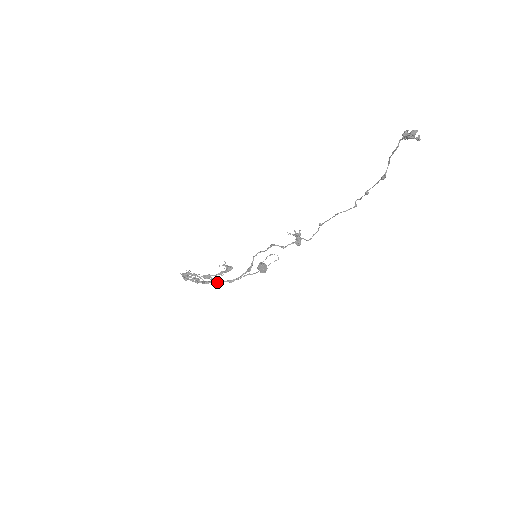
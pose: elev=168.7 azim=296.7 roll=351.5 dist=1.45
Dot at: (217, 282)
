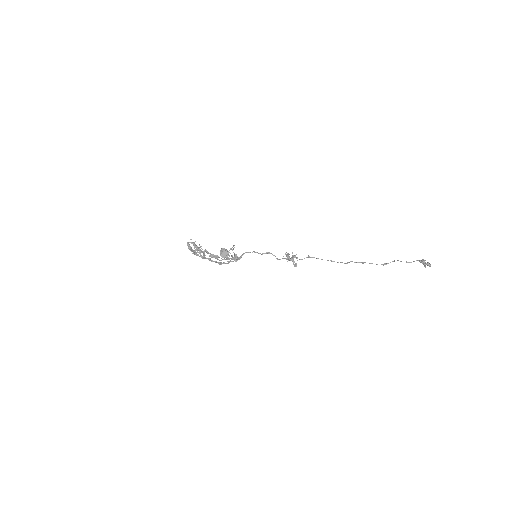
Dot at: (212, 261)
